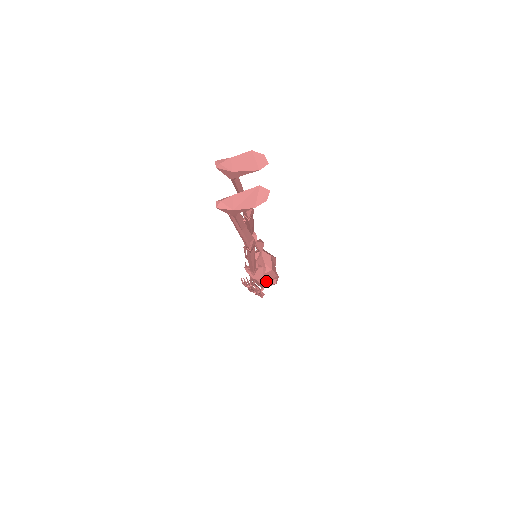
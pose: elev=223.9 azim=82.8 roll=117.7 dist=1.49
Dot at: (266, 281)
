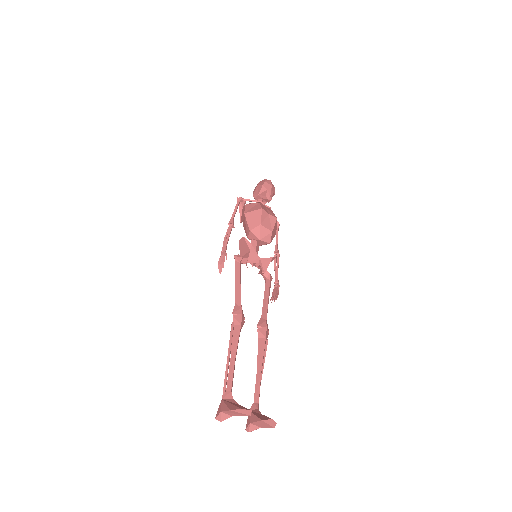
Dot at: (274, 233)
